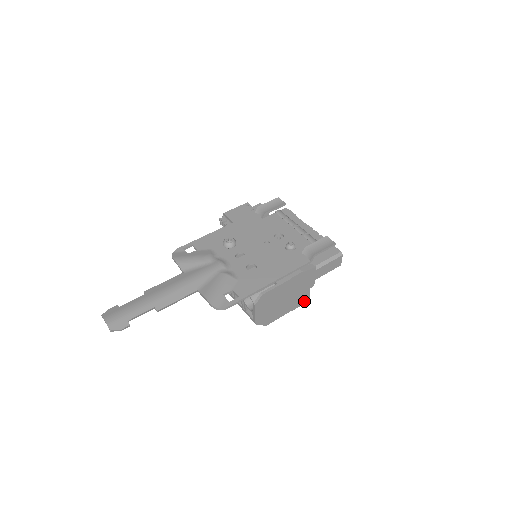
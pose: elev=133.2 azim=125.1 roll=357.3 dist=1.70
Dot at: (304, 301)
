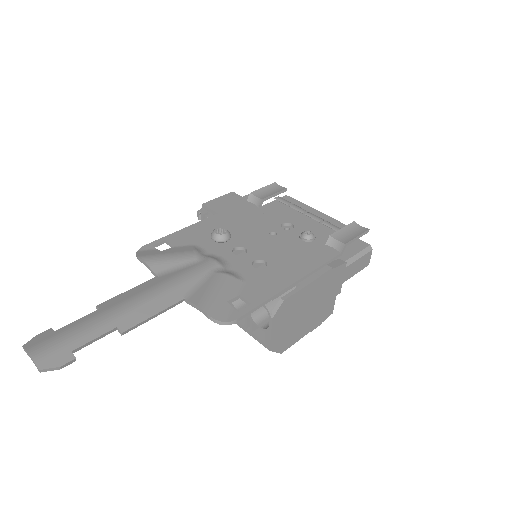
Dot at: (327, 316)
